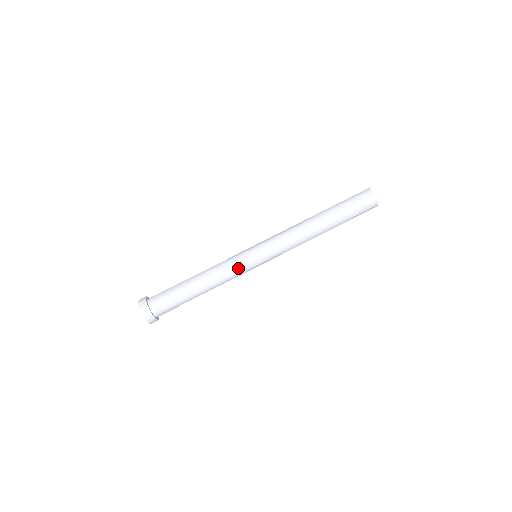
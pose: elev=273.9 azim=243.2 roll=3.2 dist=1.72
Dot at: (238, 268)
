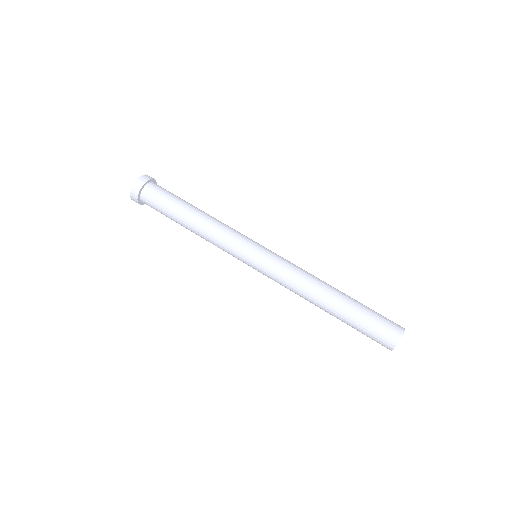
Dot at: (238, 235)
